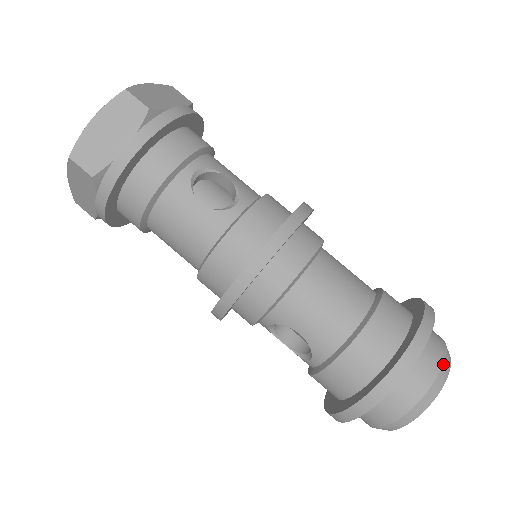
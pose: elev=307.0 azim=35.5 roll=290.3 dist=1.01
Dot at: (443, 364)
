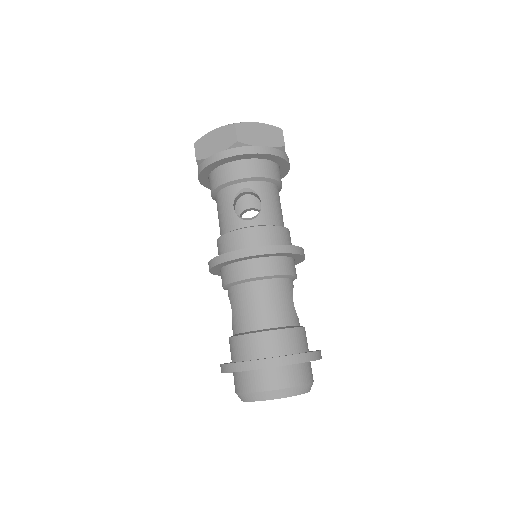
Dot at: (279, 389)
